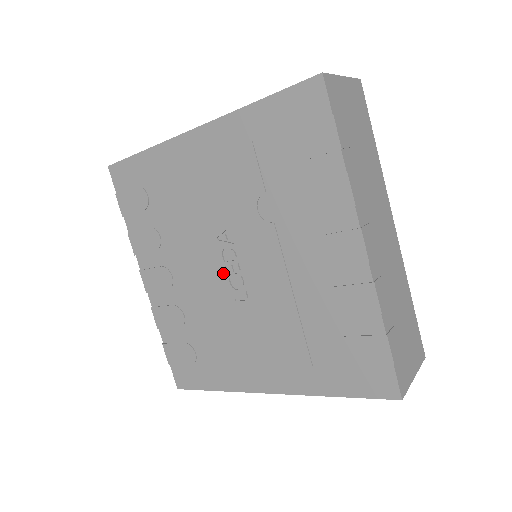
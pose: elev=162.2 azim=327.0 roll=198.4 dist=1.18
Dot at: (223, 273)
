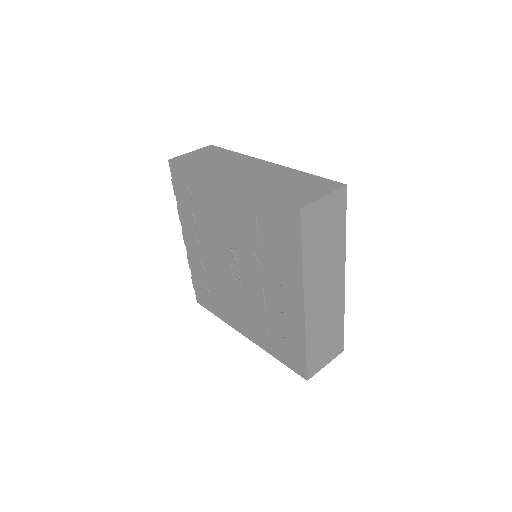
Dot at: (229, 267)
